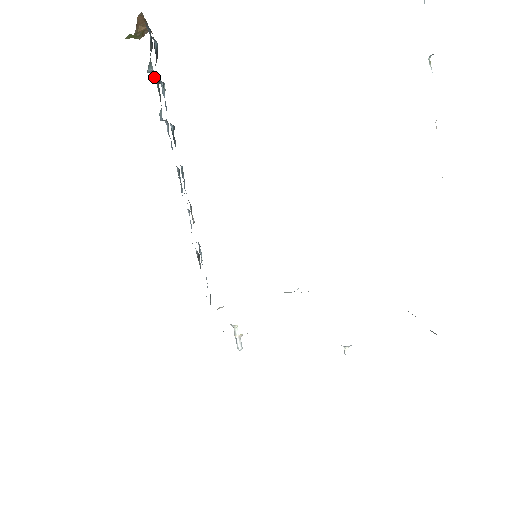
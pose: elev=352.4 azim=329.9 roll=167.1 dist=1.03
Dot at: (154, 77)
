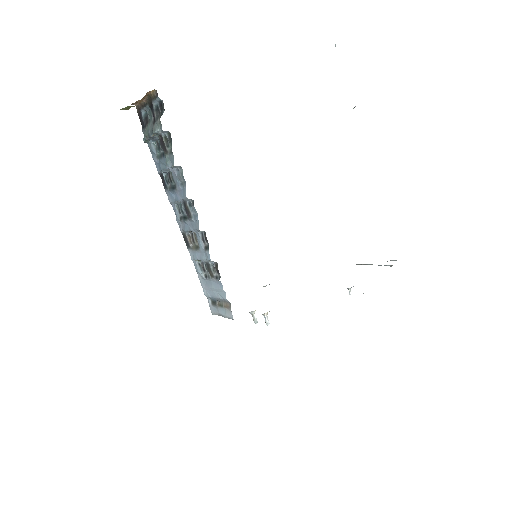
Dot at: (154, 137)
